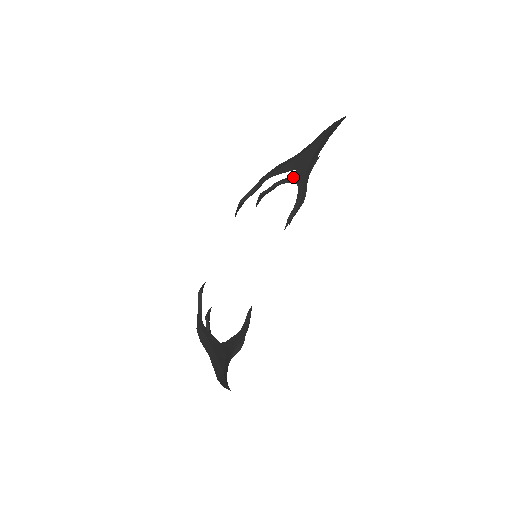
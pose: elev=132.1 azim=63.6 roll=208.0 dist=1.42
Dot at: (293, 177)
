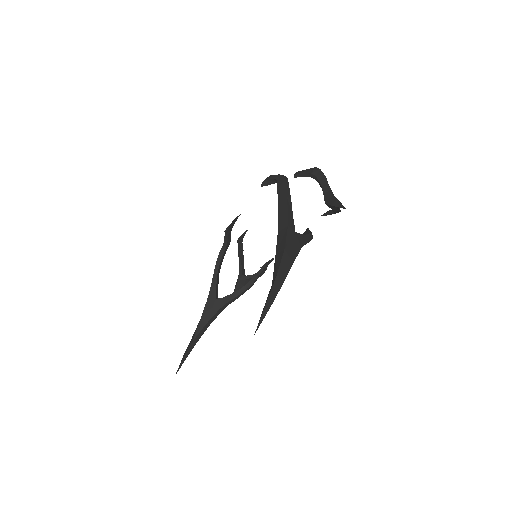
Dot at: (324, 192)
